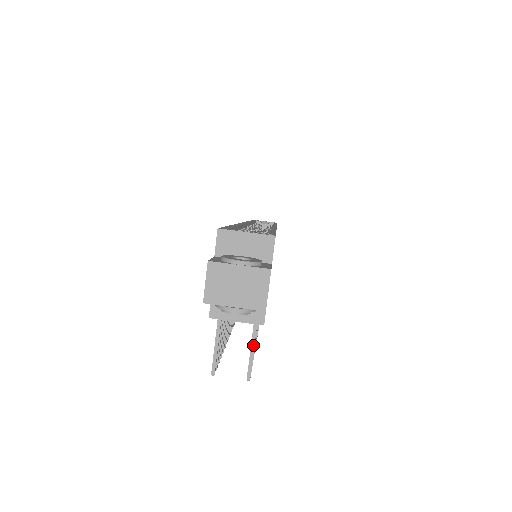
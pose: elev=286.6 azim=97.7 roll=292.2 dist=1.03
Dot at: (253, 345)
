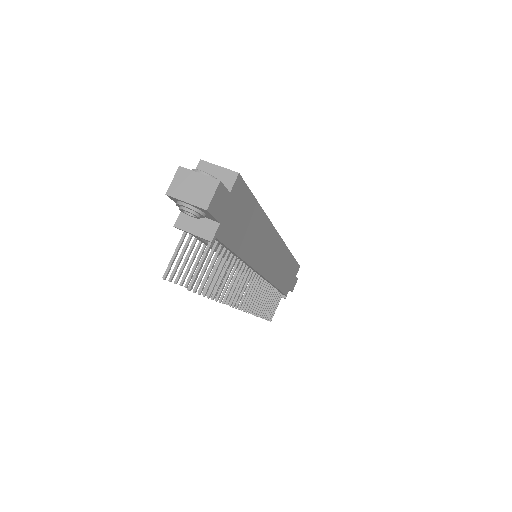
Dot at: (201, 262)
